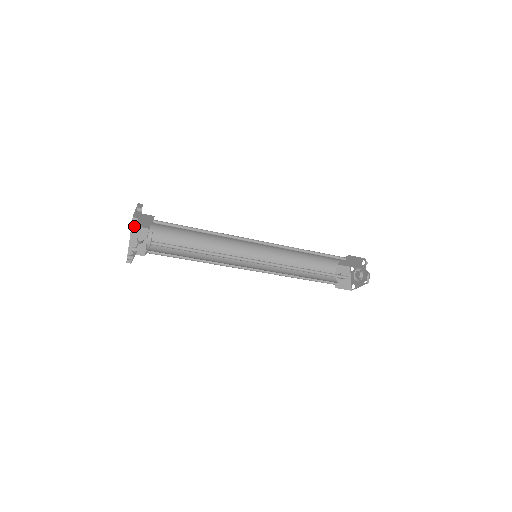
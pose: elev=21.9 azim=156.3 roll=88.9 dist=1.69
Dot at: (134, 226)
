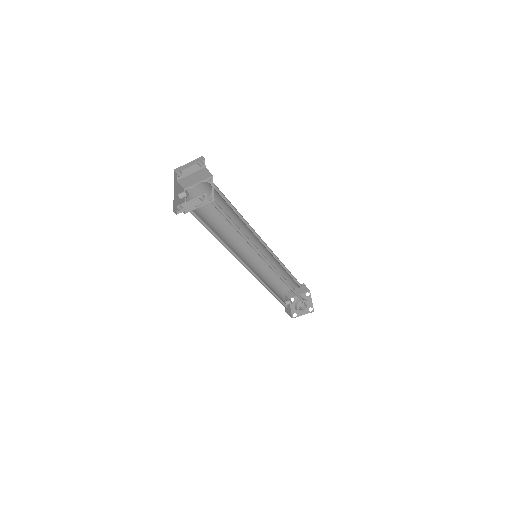
Dot at: (175, 179)
